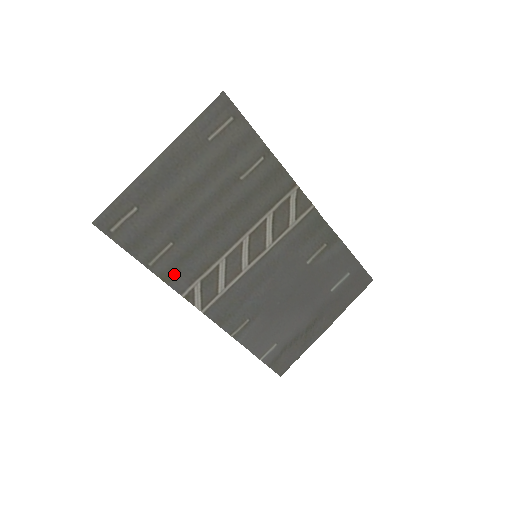
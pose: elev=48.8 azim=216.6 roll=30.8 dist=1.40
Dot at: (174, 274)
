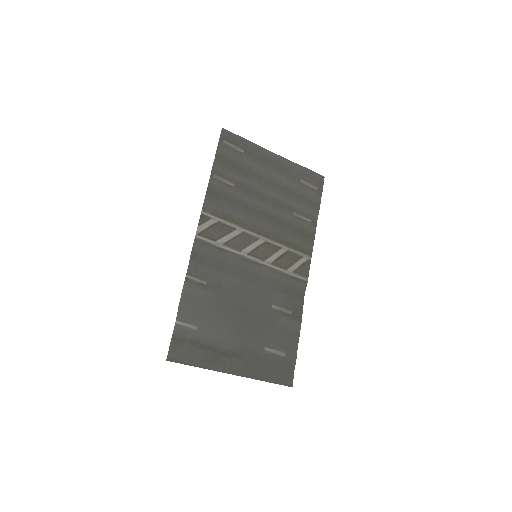
Dot at: (215, 197)
